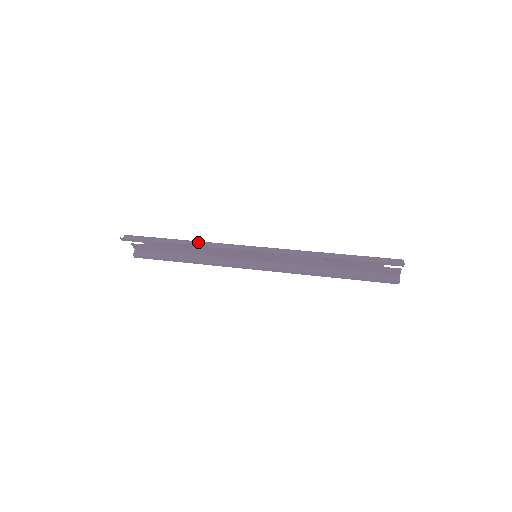
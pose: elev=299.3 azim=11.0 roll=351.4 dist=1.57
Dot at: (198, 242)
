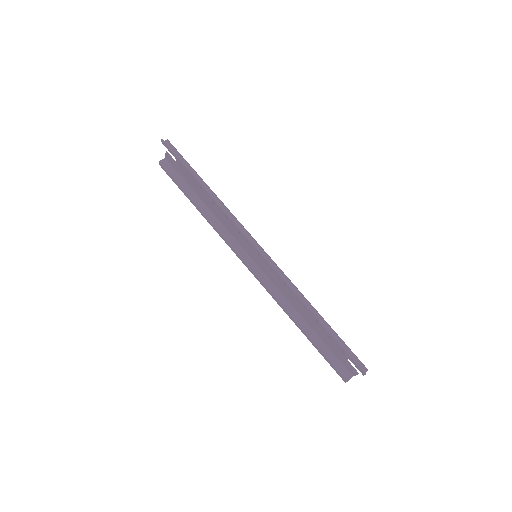
Dot at: (221, 202)
